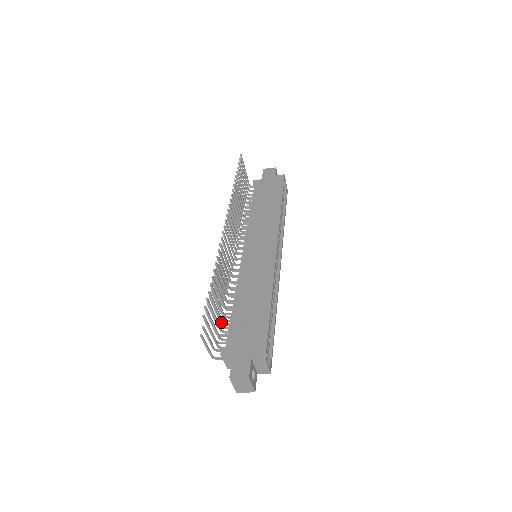
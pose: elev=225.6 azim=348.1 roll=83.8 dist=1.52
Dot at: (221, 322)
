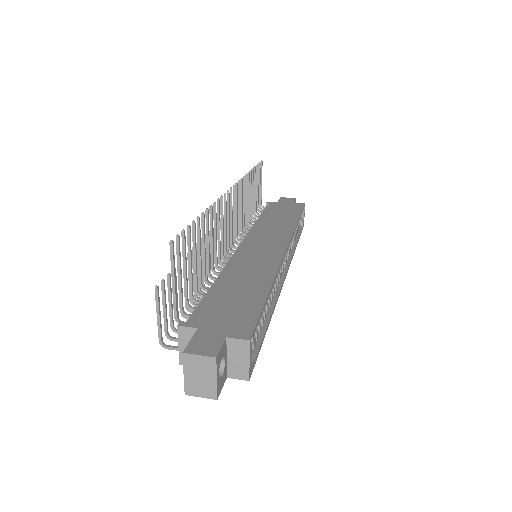
Dot at: (190, 294)
